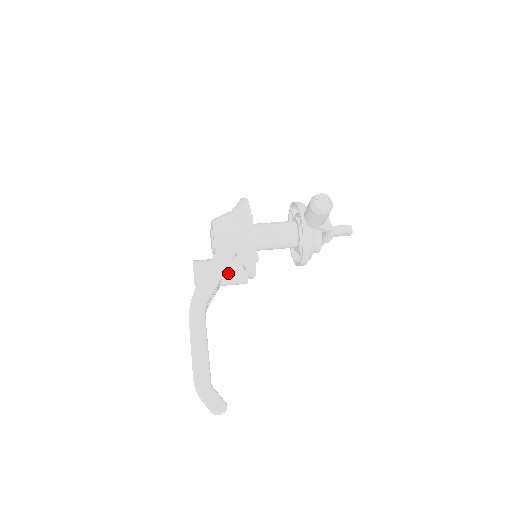
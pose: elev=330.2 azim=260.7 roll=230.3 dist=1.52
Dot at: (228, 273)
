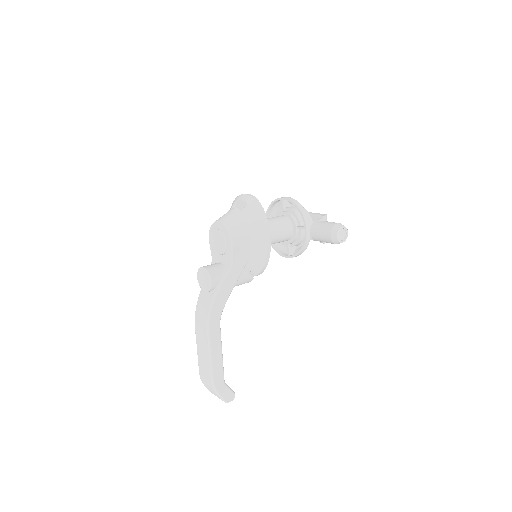
Dot at: (239, 282)
